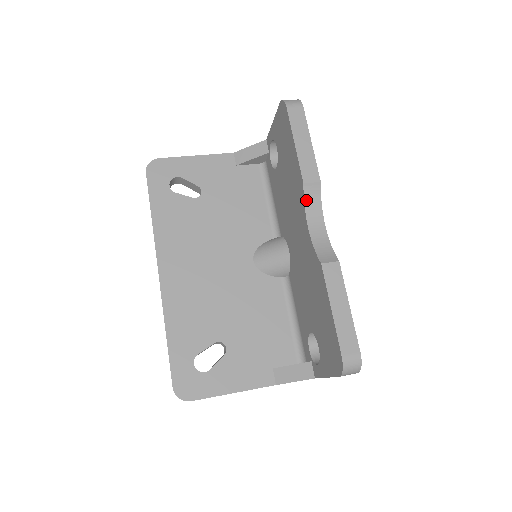
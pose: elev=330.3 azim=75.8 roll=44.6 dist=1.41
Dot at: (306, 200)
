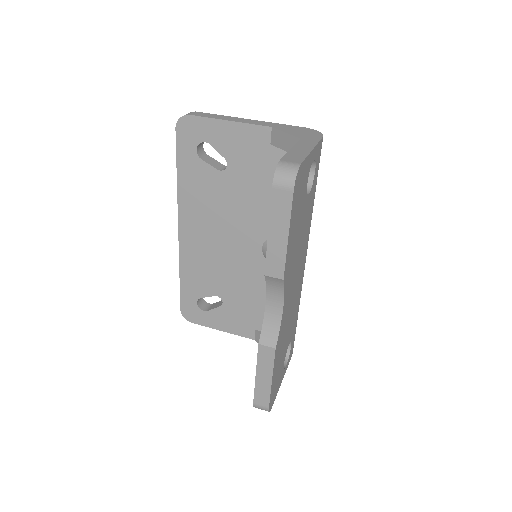
Dot at: (268, 284)
